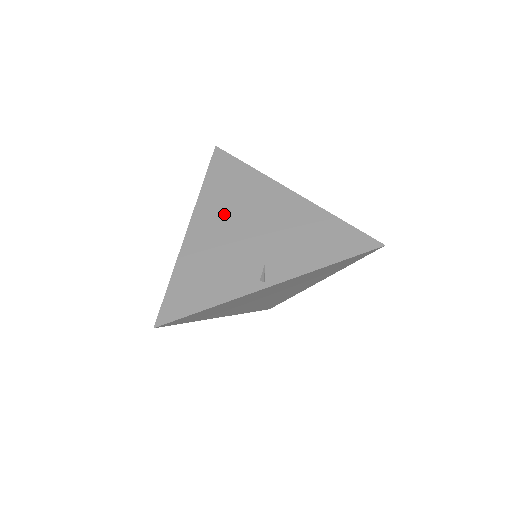
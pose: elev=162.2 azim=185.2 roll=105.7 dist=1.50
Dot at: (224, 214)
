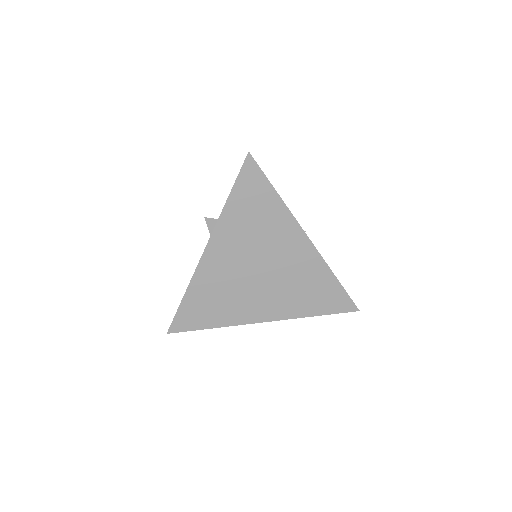
Dot at: occluded
